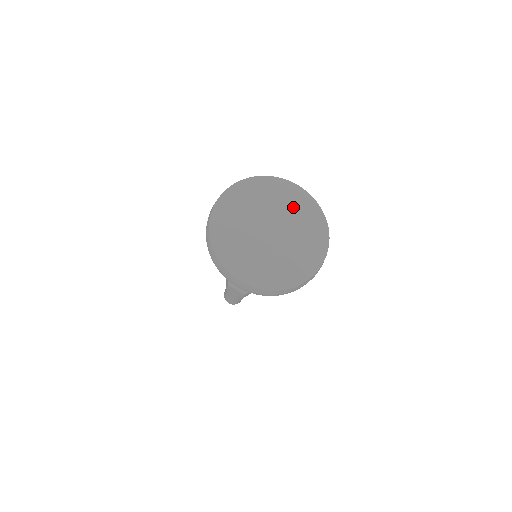
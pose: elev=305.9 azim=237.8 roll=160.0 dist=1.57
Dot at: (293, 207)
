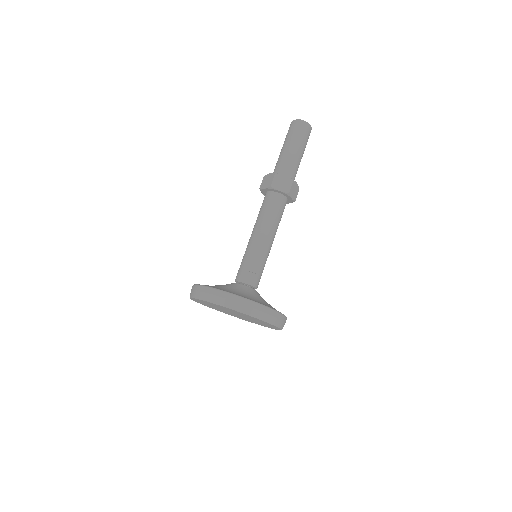
Dot at: (263, 323)
